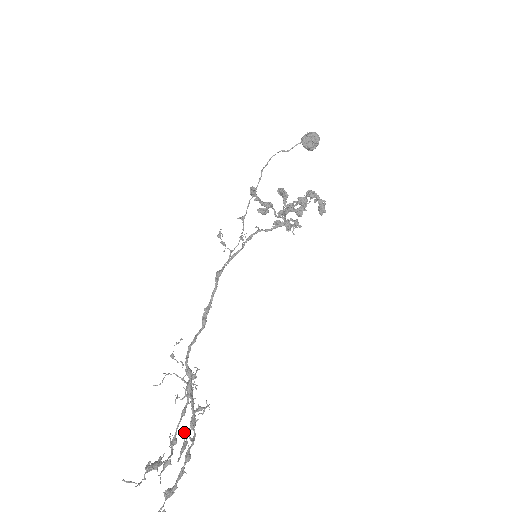
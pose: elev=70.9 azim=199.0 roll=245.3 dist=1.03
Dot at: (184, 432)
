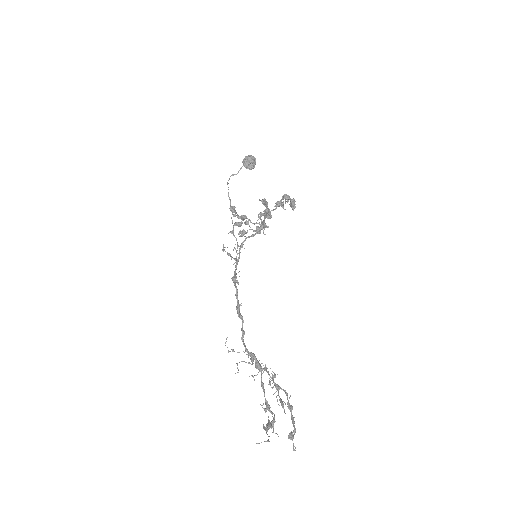
Dot at: occluded
